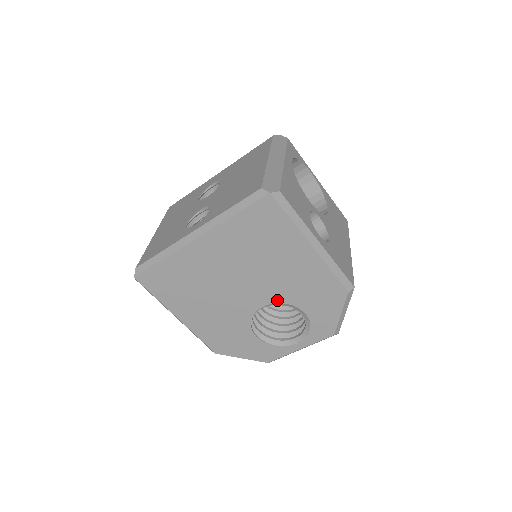
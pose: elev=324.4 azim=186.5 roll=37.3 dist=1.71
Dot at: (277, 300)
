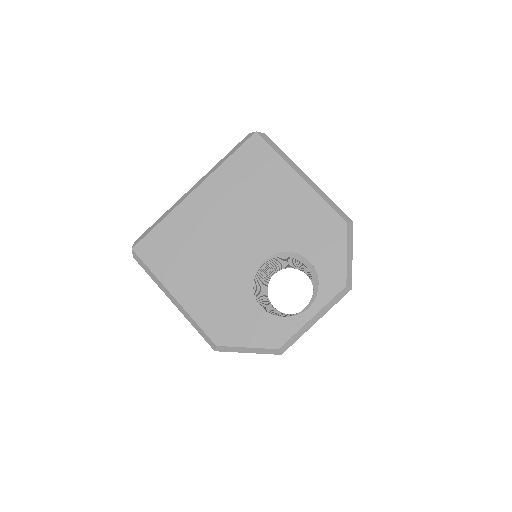
Dot at: (277, 249)
